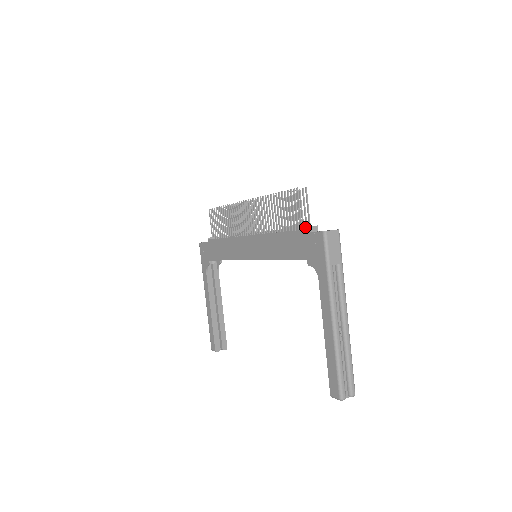
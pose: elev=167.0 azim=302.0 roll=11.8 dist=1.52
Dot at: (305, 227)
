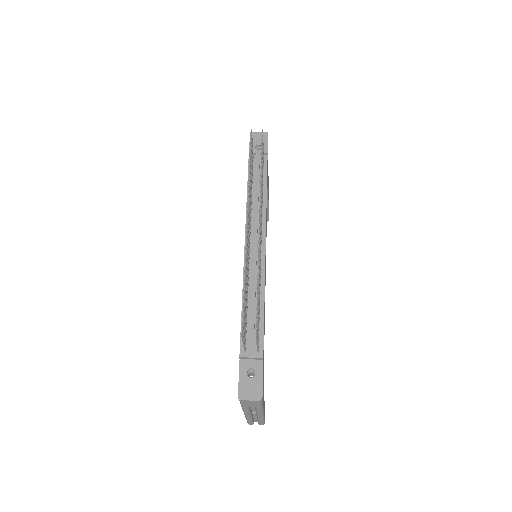
Dot at: (244, 357)
